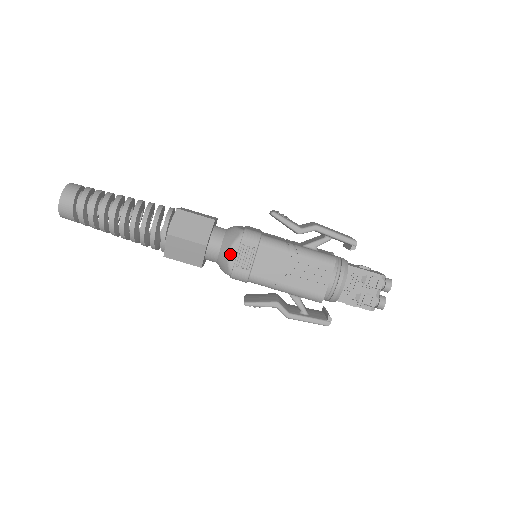
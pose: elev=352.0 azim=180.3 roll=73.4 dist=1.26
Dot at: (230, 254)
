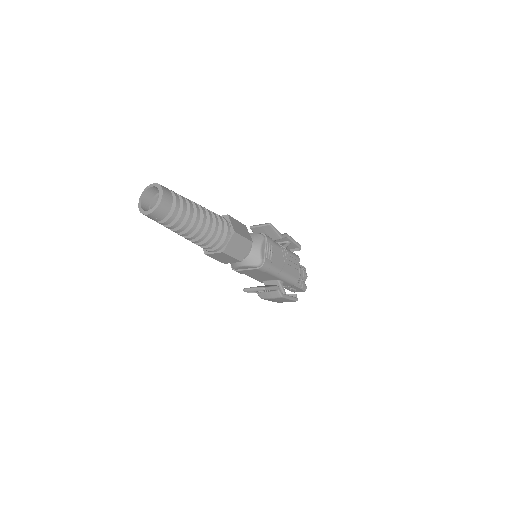
Dot at: (262, 249)
